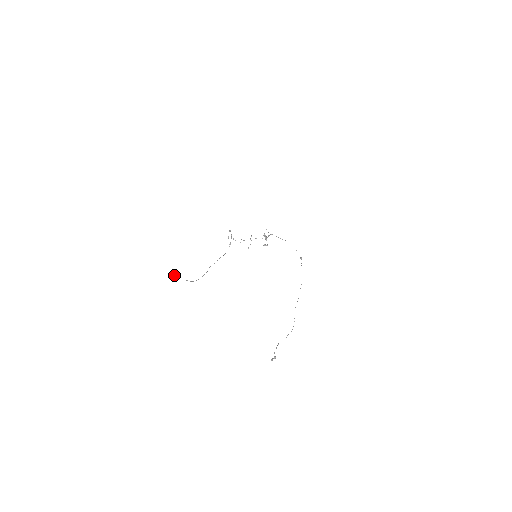
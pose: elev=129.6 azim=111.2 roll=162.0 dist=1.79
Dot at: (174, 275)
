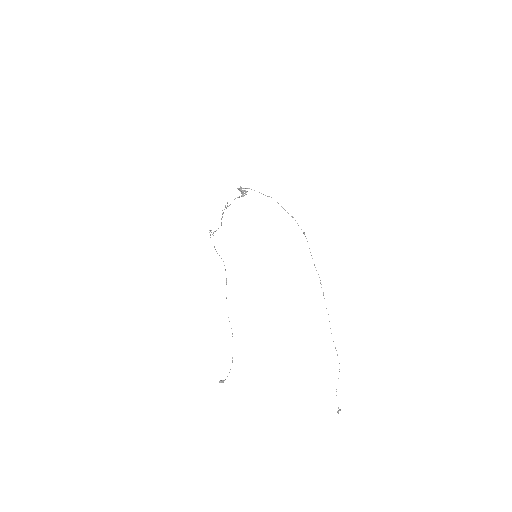
Dot at: occluded
